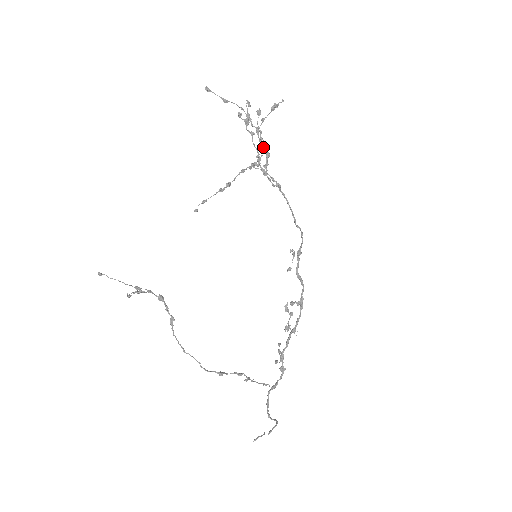
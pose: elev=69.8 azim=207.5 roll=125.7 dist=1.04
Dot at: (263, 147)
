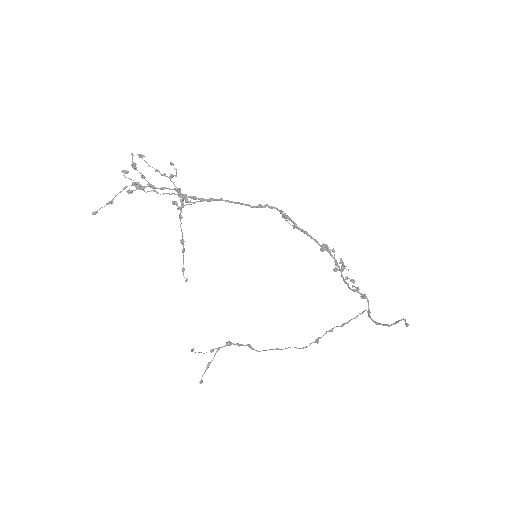
Dot at: (169, 189)
